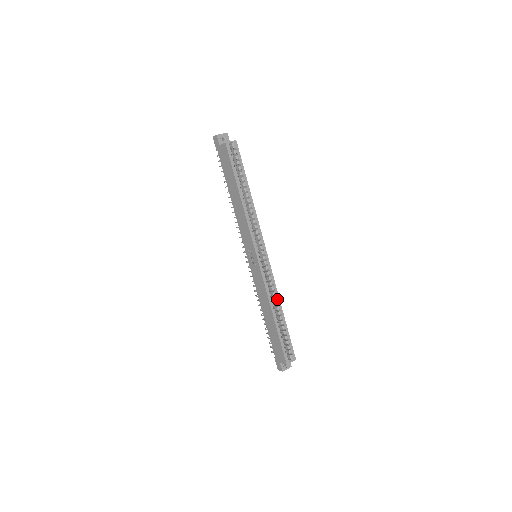
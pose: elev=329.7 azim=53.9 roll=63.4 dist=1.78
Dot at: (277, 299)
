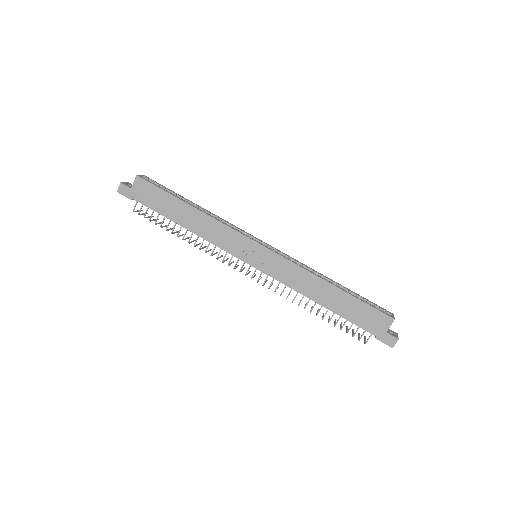
Dot at: (316, 272)
